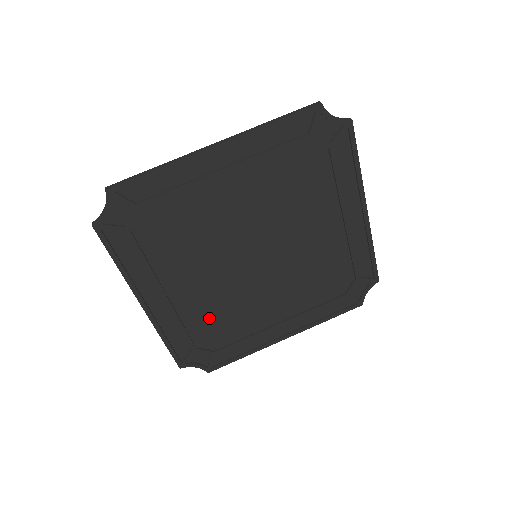
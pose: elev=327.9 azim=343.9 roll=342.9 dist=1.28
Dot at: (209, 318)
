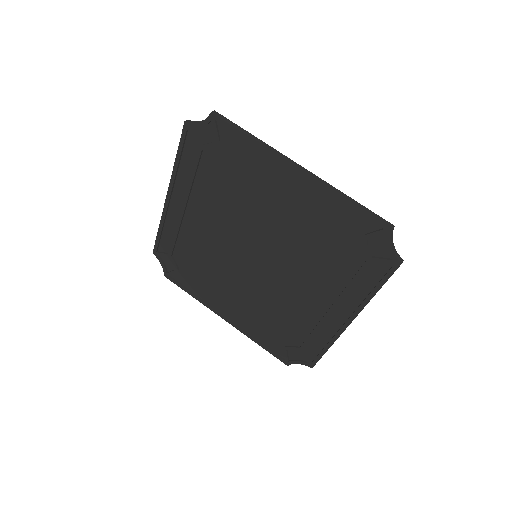
Dot at: (272, 318)
